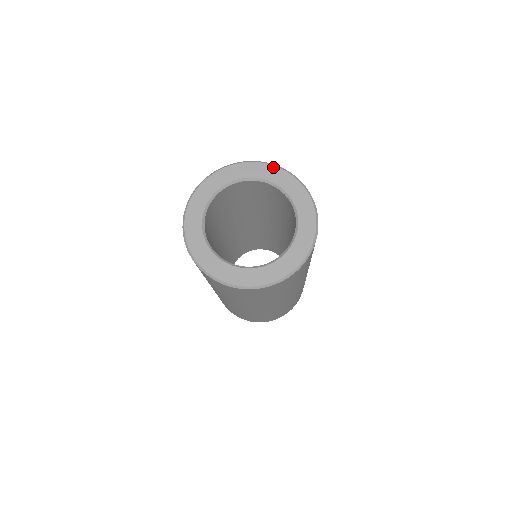
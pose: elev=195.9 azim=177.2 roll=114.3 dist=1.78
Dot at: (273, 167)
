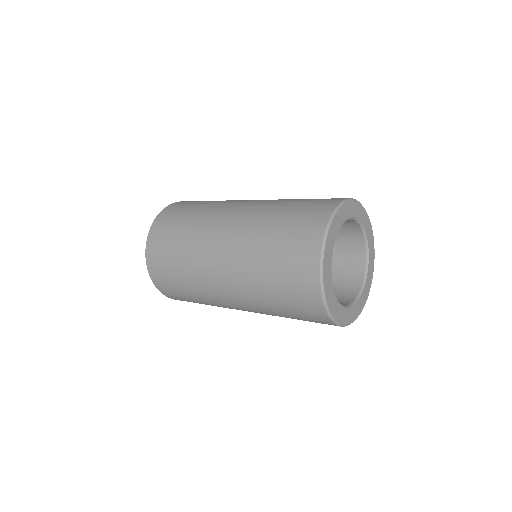
Dot at: (367, 215)
